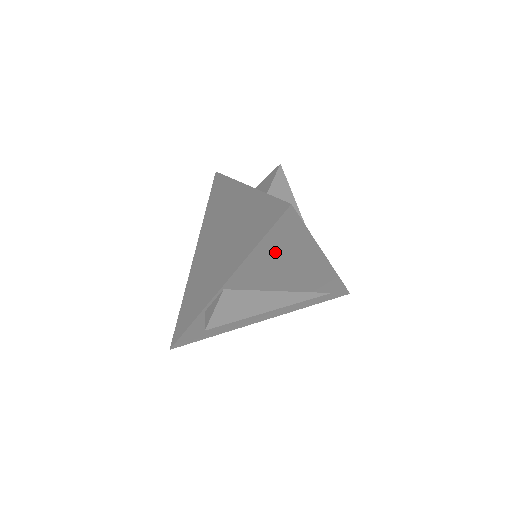
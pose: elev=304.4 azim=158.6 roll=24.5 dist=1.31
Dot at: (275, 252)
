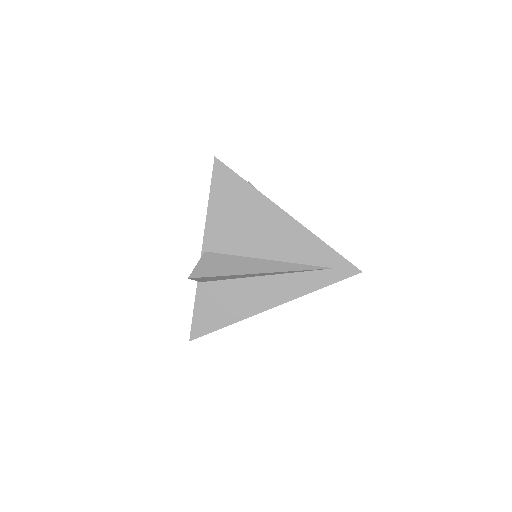
Dot at: (230, 207)
